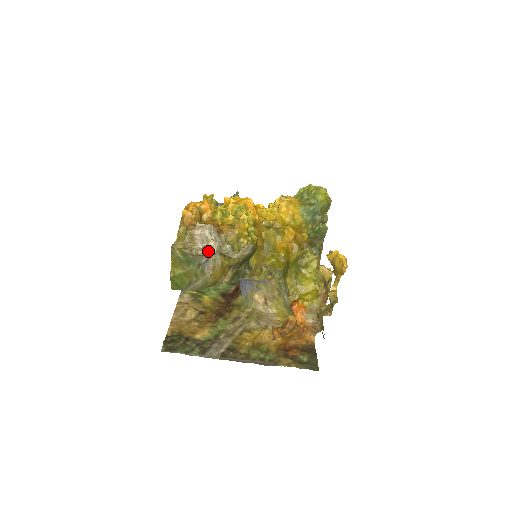
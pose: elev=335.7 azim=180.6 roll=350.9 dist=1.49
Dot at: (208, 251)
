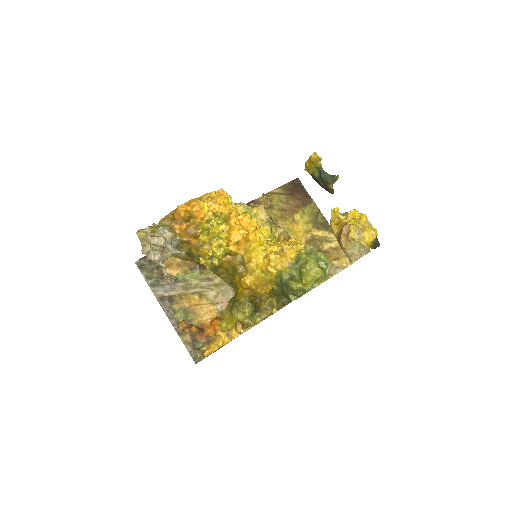
Dot at: (148, 257)
